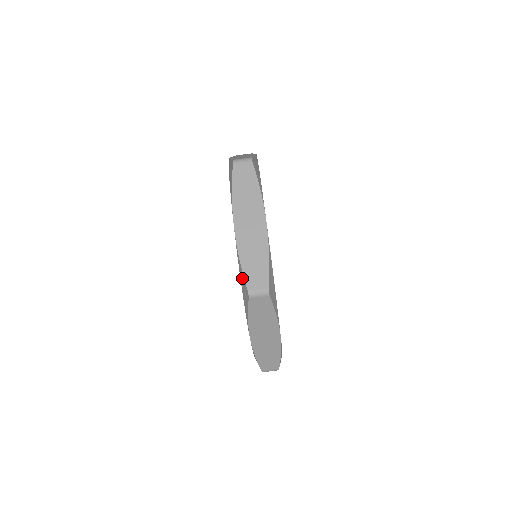
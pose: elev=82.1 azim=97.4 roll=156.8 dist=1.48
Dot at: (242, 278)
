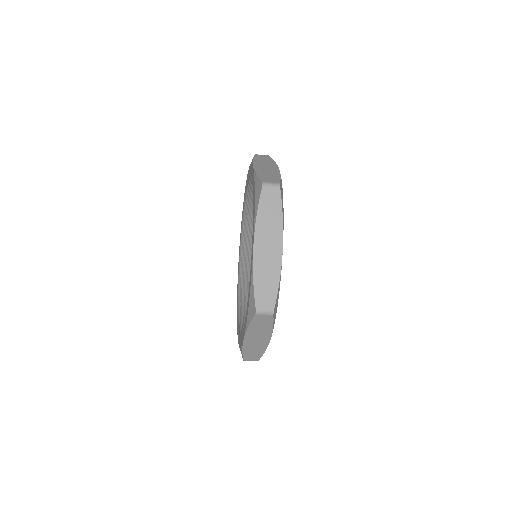
Dot at: occluded
